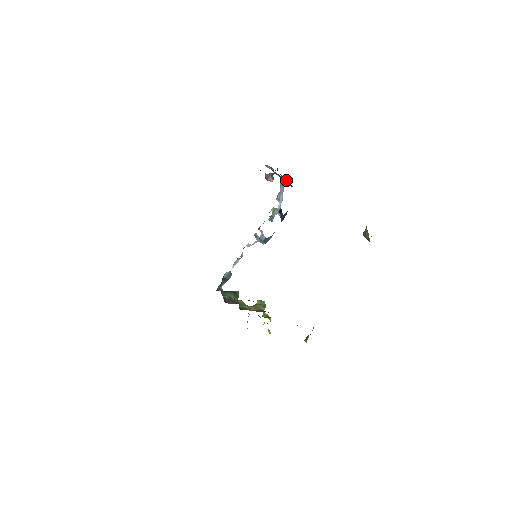
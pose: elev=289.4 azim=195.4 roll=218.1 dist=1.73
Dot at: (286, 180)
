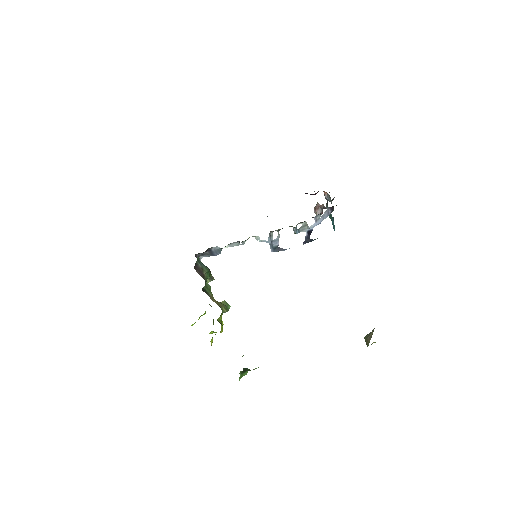
Dot at: (333, 218)
